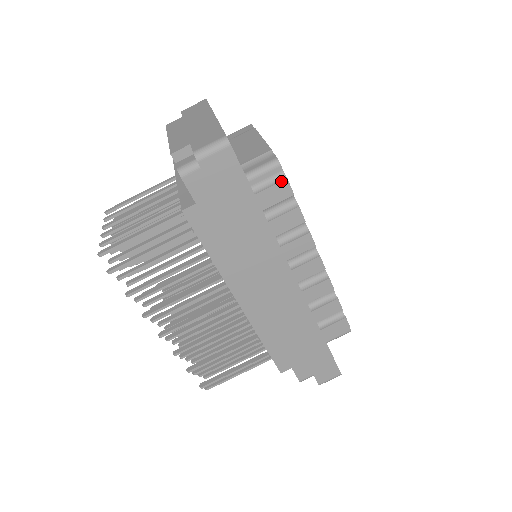
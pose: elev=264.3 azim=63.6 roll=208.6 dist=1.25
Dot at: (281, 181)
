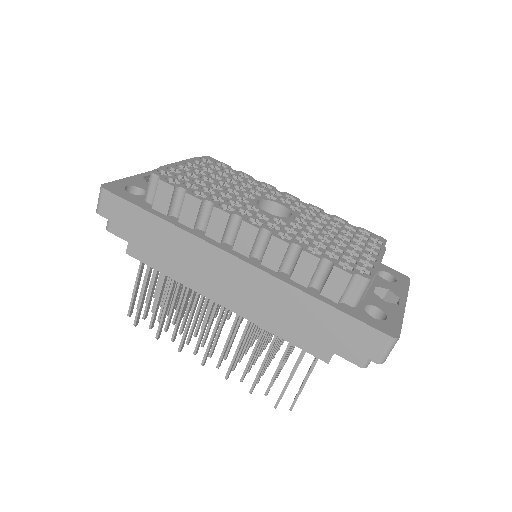
Dot at: (158, 185)
